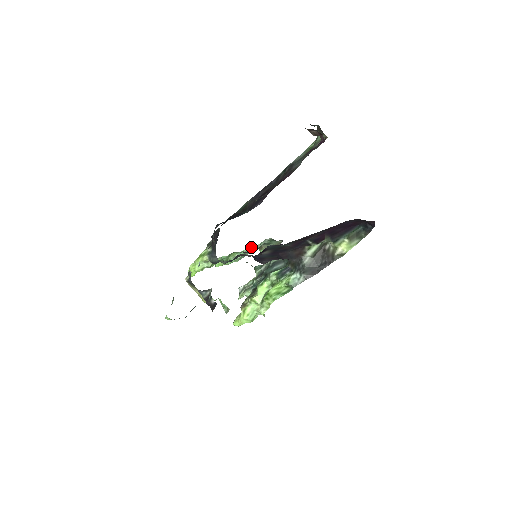
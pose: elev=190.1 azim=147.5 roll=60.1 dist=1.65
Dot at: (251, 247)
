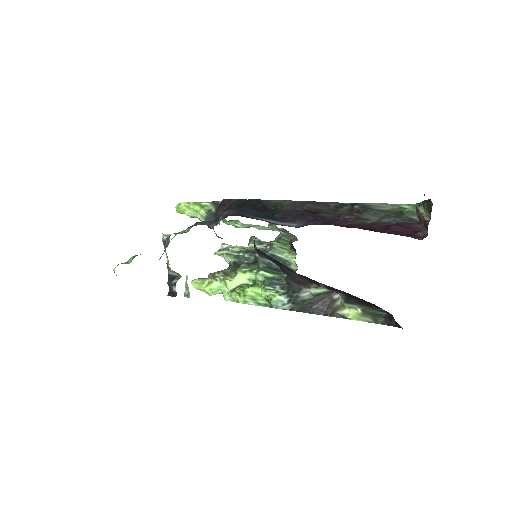
Dot at: occluded
